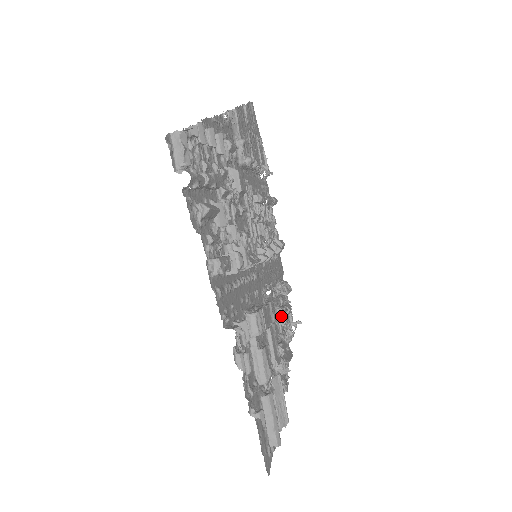
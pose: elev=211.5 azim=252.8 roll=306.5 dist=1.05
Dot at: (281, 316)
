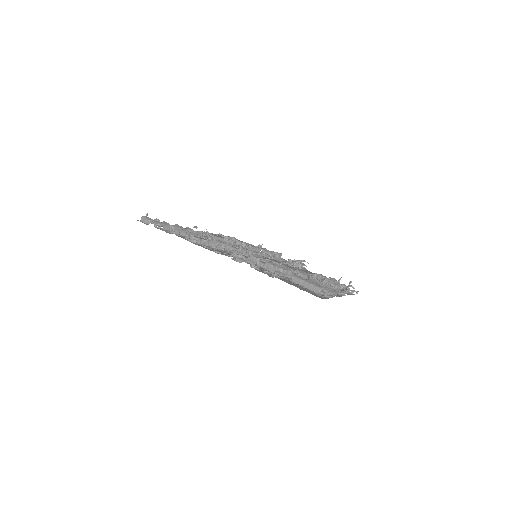
Dot at: occluded
